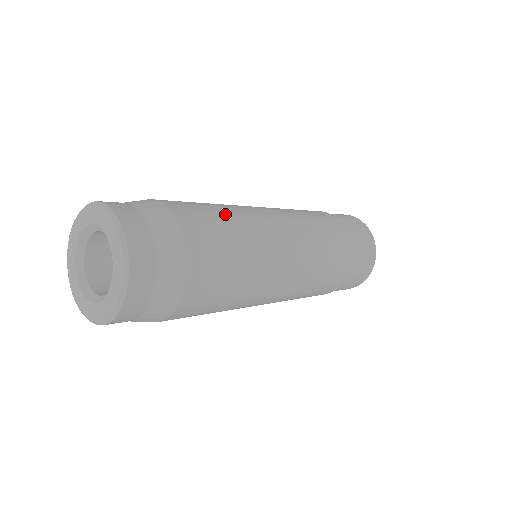
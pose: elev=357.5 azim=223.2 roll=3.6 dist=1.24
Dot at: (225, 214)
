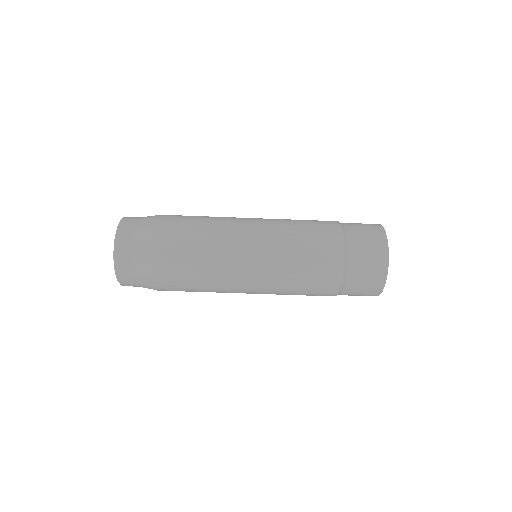
Dot at: (203, 216)
